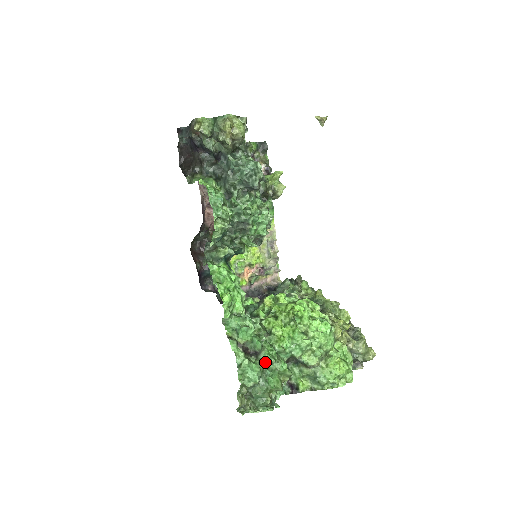
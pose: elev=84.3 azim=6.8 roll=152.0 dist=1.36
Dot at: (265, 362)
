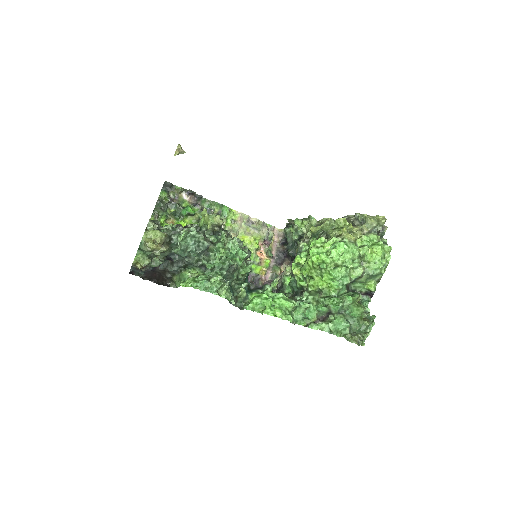
Dot at: (339, 311)
